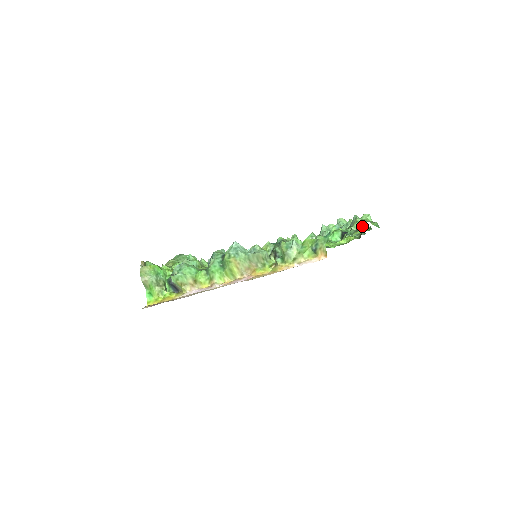
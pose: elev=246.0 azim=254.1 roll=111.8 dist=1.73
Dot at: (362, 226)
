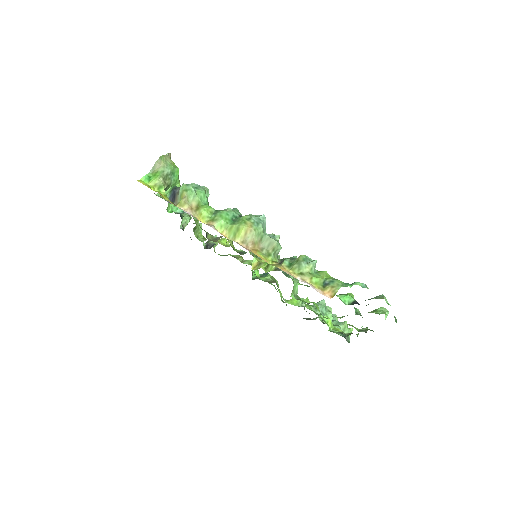
Dot at: occluded
